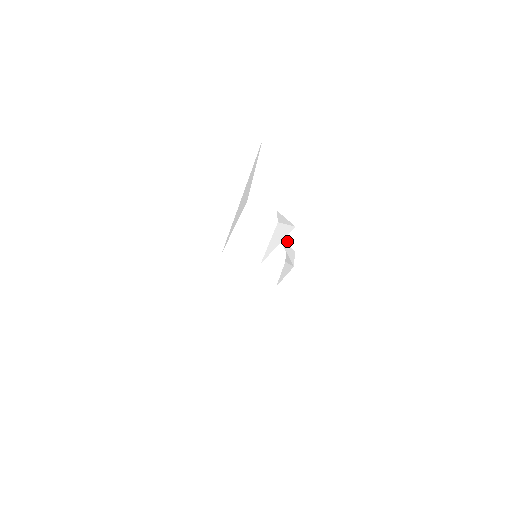
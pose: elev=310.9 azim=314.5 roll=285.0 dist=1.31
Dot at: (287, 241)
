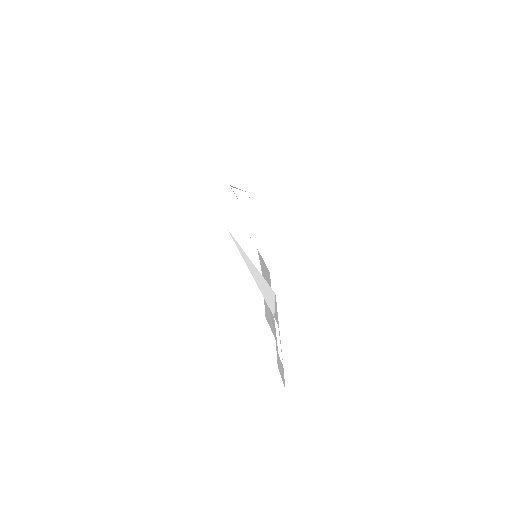
Dot at: occluded
